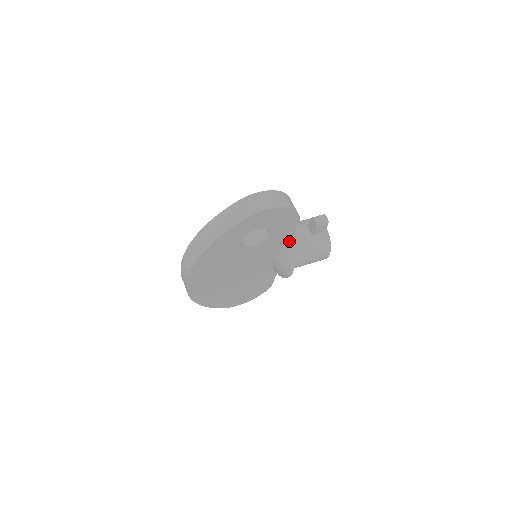
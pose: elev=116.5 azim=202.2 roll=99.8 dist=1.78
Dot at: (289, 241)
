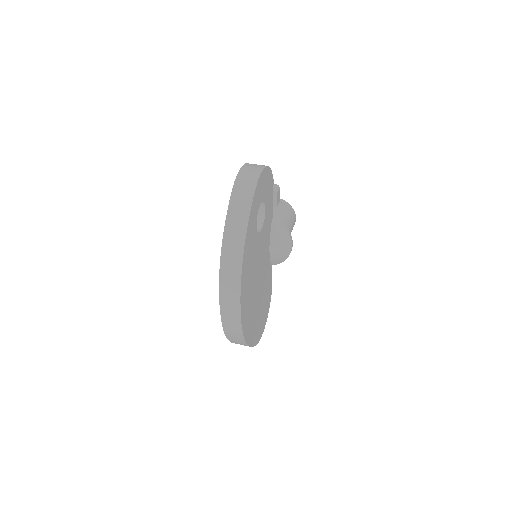
Dot at: (272, 217)
